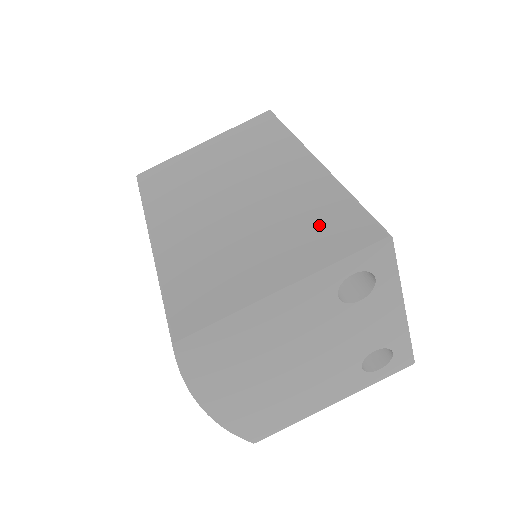
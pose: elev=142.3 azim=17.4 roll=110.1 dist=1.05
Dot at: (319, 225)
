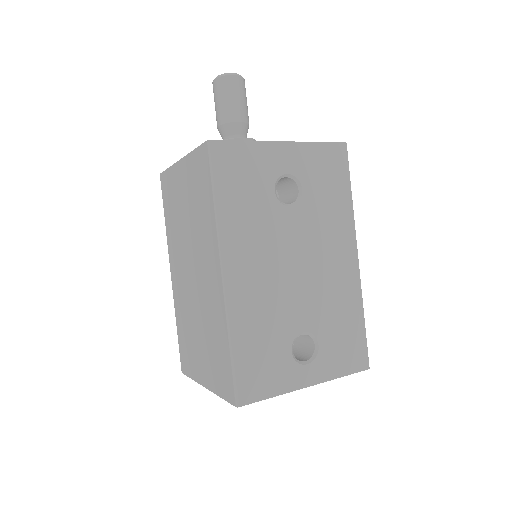
Dot at: (217, 358)
